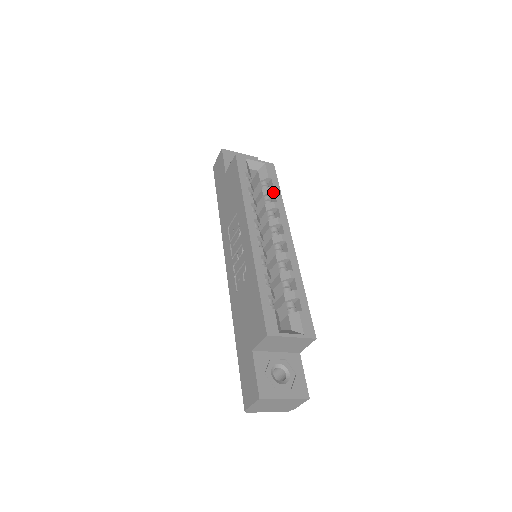
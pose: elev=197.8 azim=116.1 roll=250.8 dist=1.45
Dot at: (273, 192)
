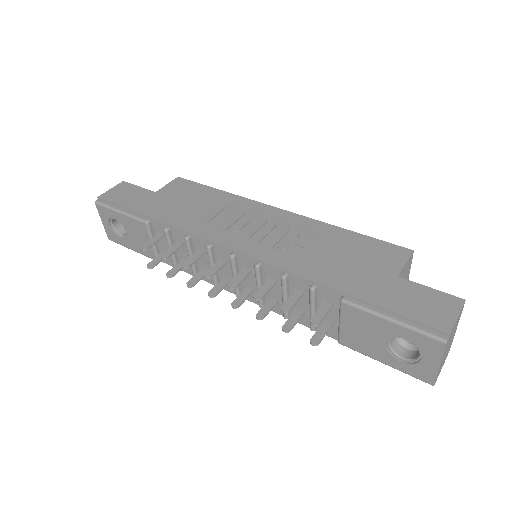
Dot at: occluded
